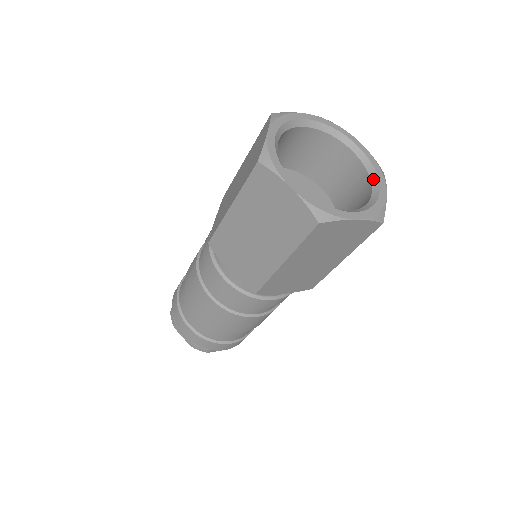
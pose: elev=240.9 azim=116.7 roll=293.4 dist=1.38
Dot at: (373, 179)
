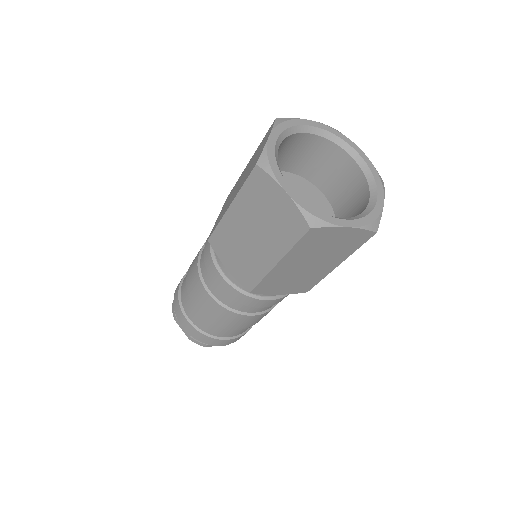
Dot at: (372, 189)
